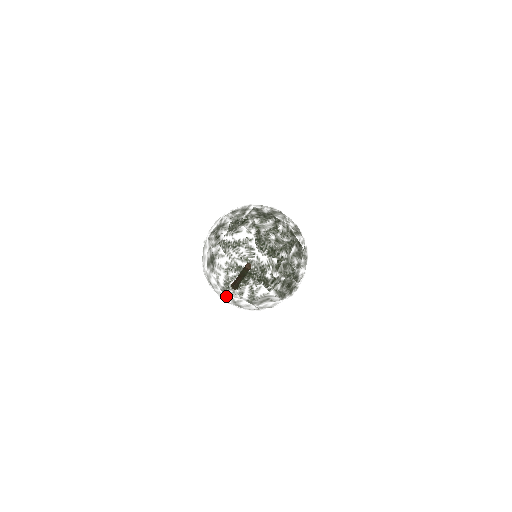
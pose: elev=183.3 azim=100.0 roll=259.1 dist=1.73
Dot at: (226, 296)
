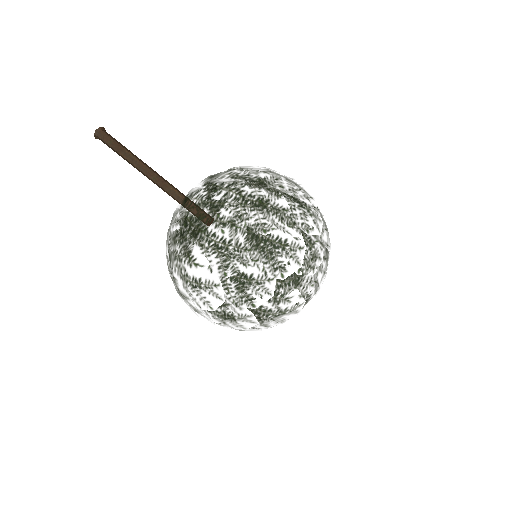
Dot at: occluded
